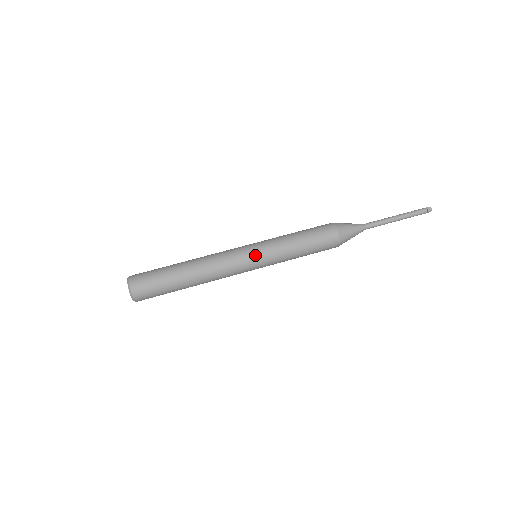
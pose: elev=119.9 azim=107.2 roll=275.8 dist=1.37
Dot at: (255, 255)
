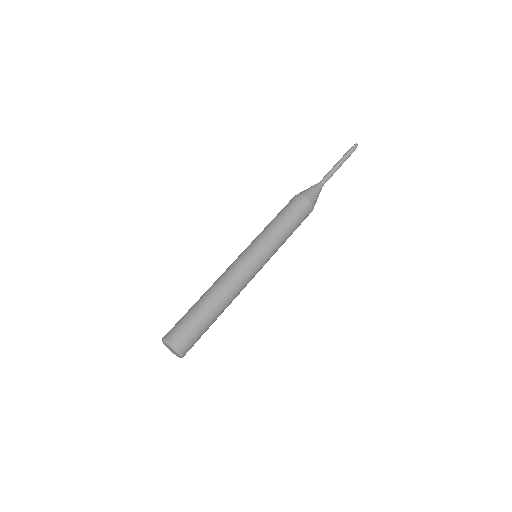
Dot at: (263, 261)
